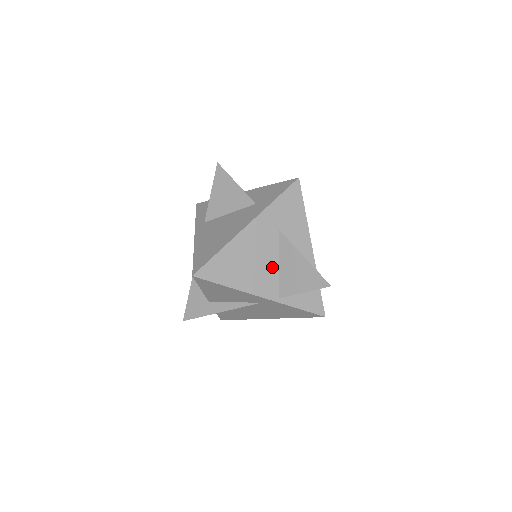
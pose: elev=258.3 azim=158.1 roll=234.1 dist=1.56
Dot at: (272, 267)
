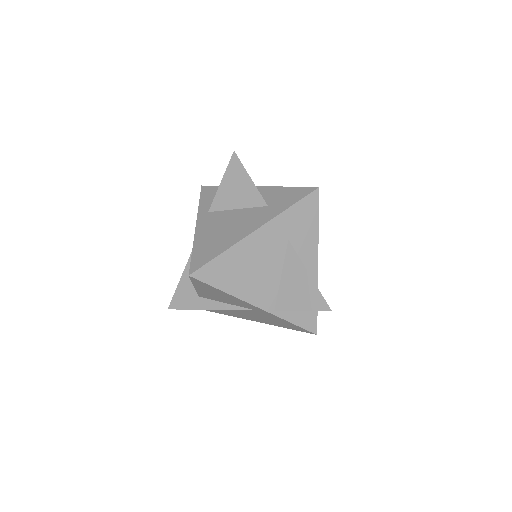
Dot at: (273, 277)
